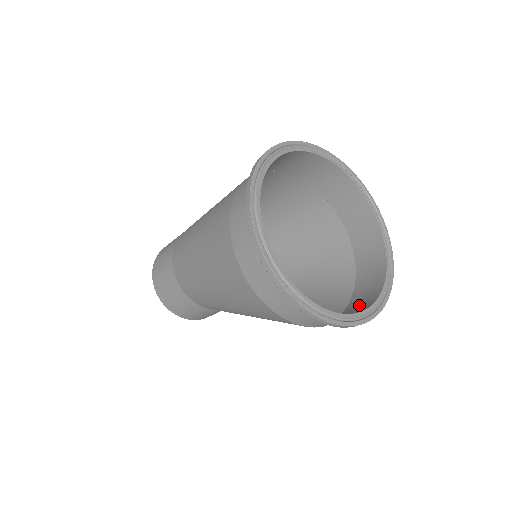
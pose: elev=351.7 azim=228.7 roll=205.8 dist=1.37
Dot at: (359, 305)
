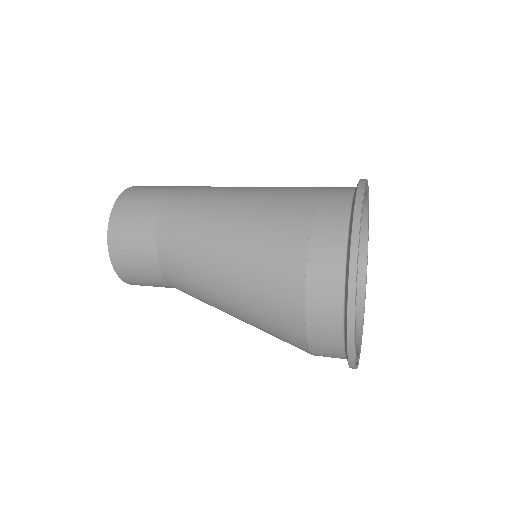
Dot at: occluded
